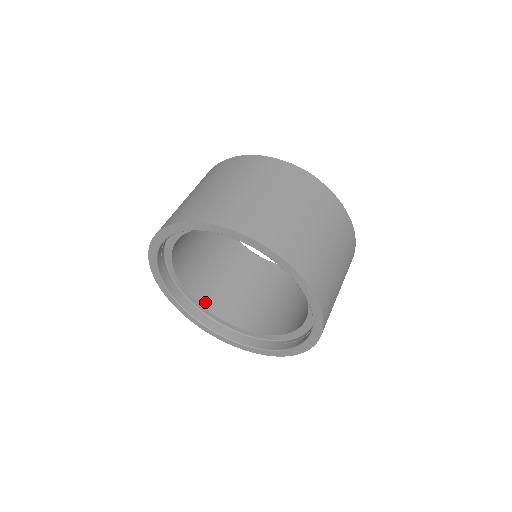
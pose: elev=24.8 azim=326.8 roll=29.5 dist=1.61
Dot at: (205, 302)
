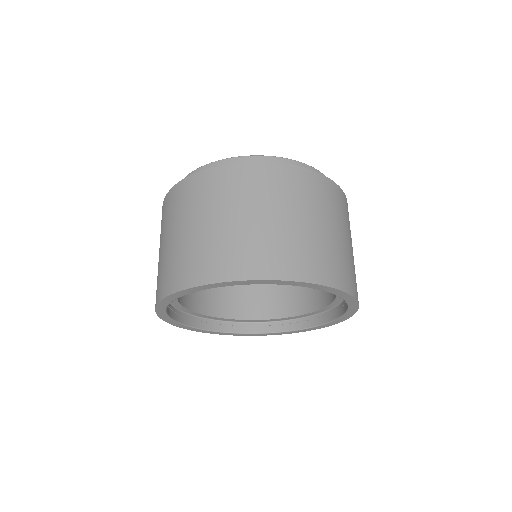
Dot at: (217, 312)
